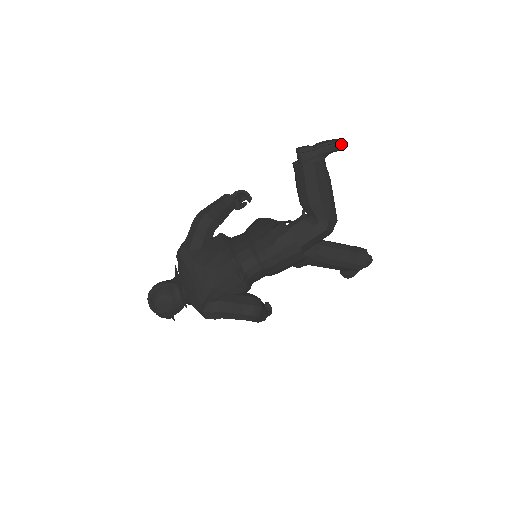
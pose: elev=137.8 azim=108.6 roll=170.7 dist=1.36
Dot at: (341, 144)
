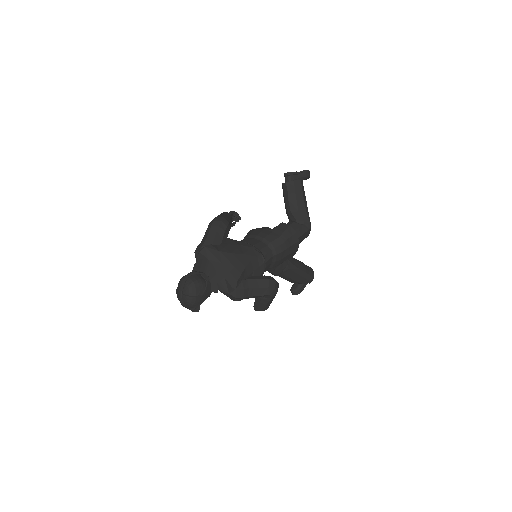
Dot at: occluded
